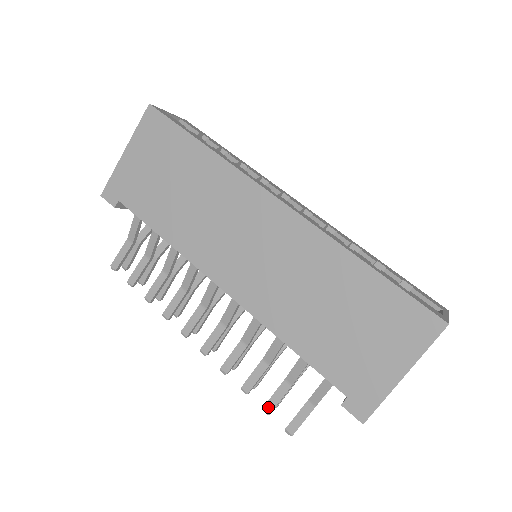
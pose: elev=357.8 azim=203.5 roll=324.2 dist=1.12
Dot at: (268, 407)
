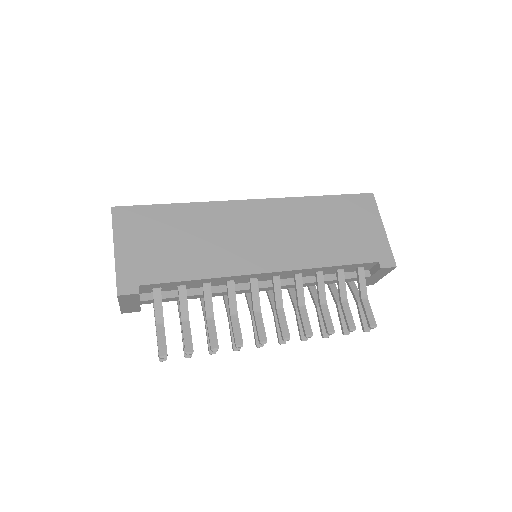
Dot at: (351, 325)
